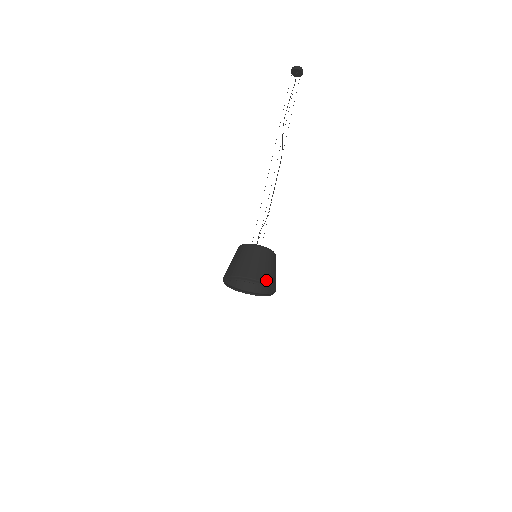
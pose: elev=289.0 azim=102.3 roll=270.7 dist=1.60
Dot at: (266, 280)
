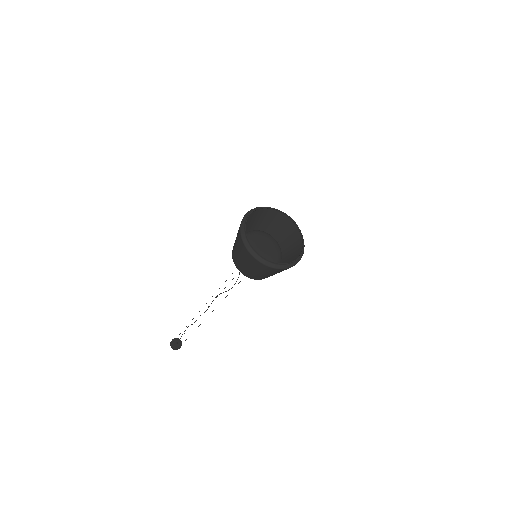
Dot at: (276, 213)
